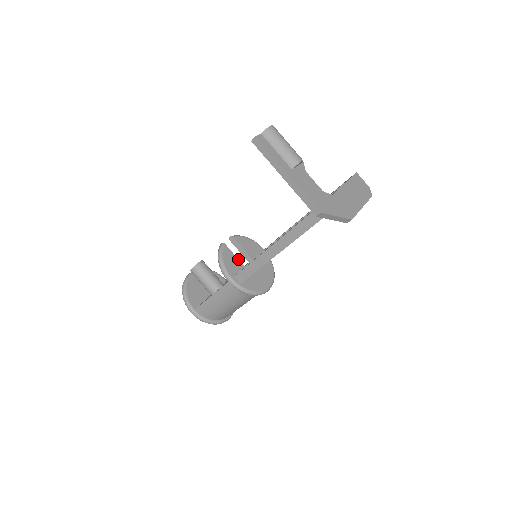
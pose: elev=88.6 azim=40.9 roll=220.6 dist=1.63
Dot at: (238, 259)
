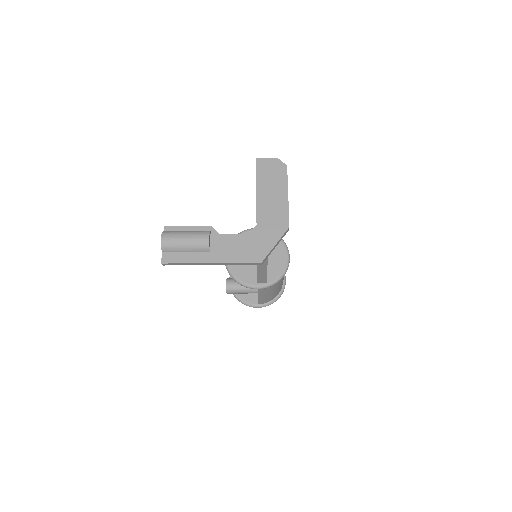
Dot at: occluded
